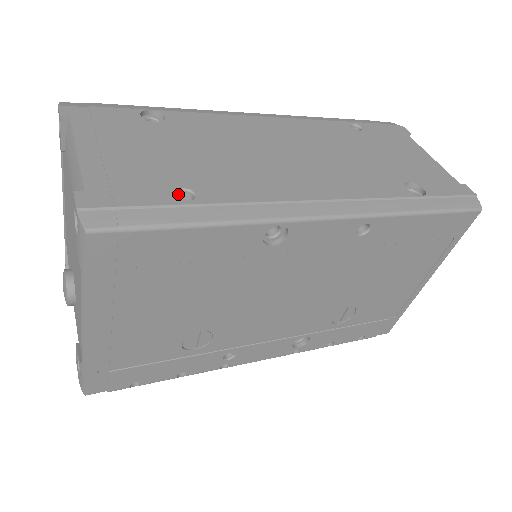
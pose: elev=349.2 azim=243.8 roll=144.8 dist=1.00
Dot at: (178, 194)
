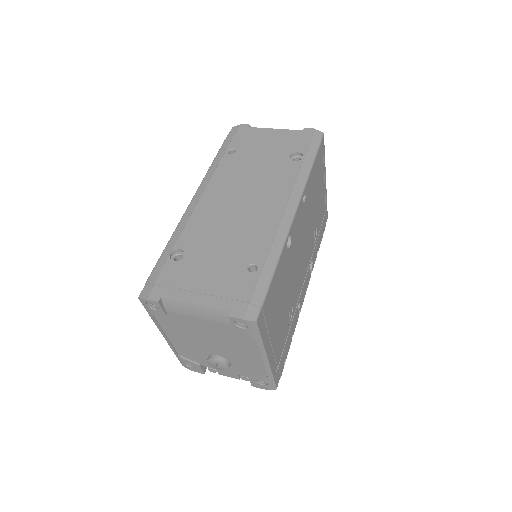
Dot at: (249, 271)
